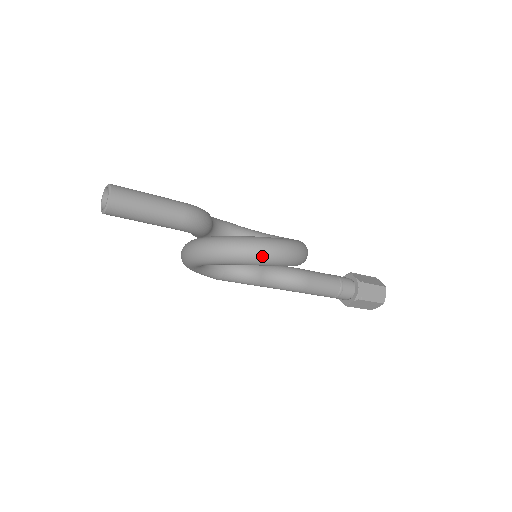
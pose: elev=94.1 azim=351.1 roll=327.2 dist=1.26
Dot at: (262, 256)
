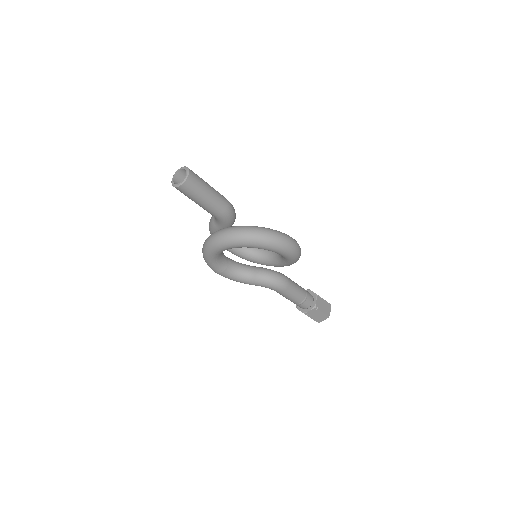
Dot at: (282, 243)
